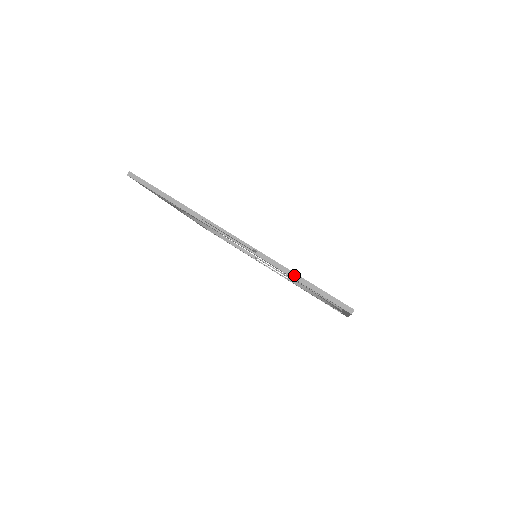
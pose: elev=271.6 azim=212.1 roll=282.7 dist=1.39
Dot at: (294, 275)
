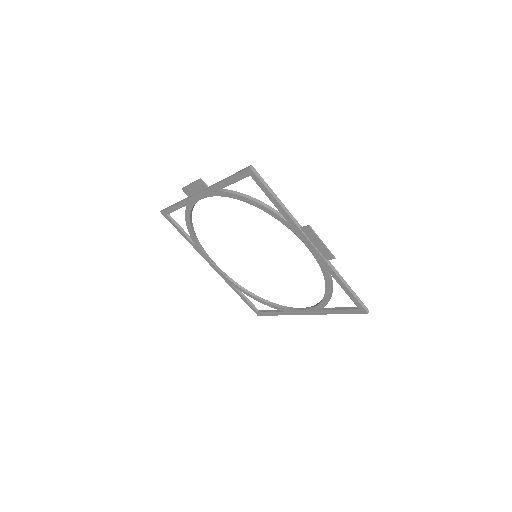
Dot at: (344, 281)
